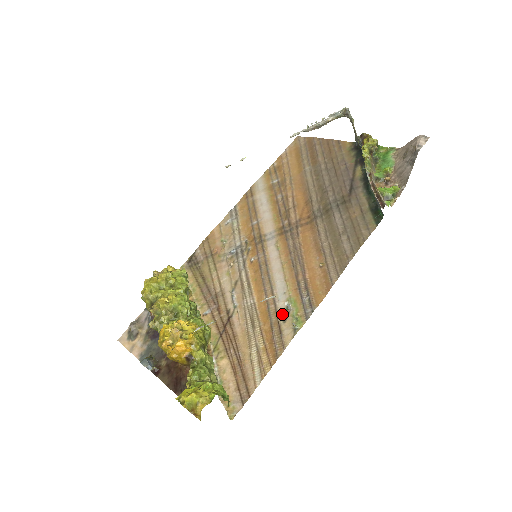
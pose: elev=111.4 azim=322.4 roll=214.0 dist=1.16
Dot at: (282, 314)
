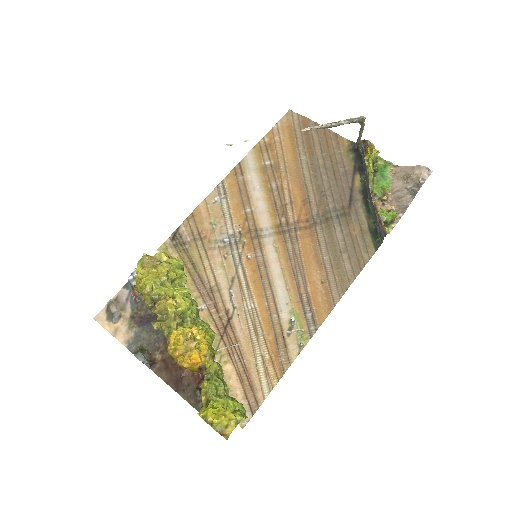
Dot at: (286, 327)
